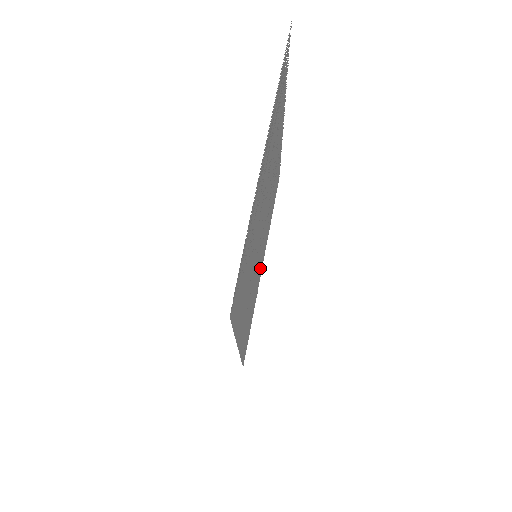
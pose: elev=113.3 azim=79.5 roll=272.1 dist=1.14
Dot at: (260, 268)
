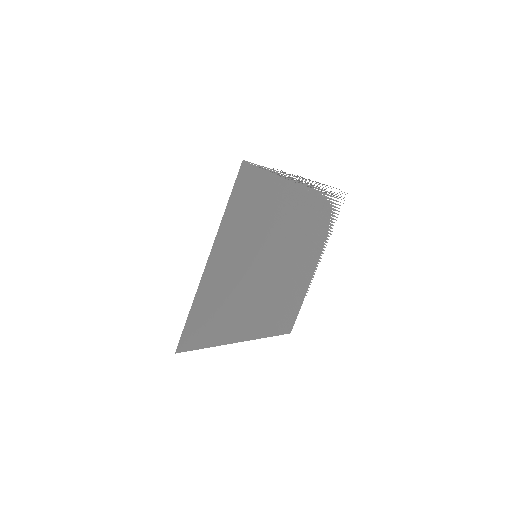
Dot at: (242, 323)
